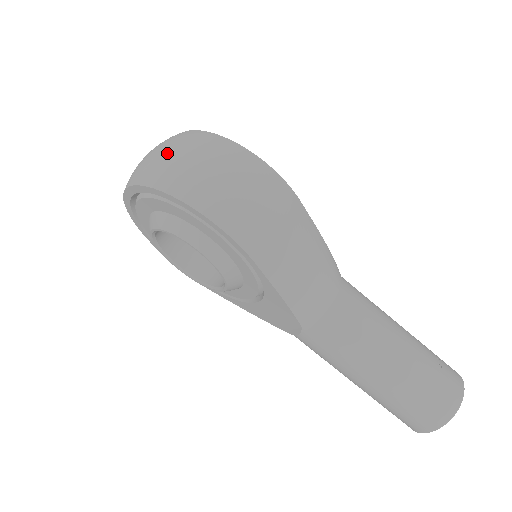
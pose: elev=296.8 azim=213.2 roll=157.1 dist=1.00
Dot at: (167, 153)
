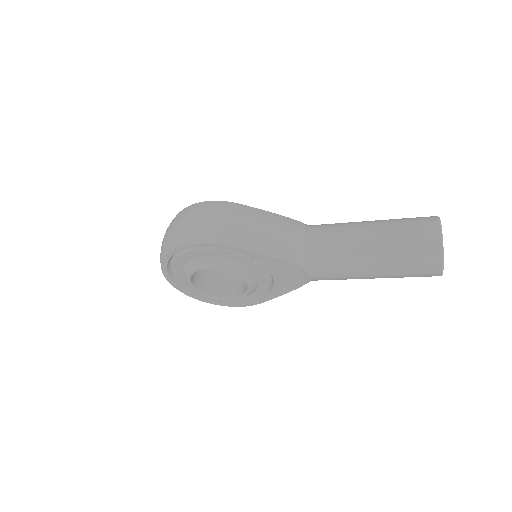
Dot at: (163, 238)
